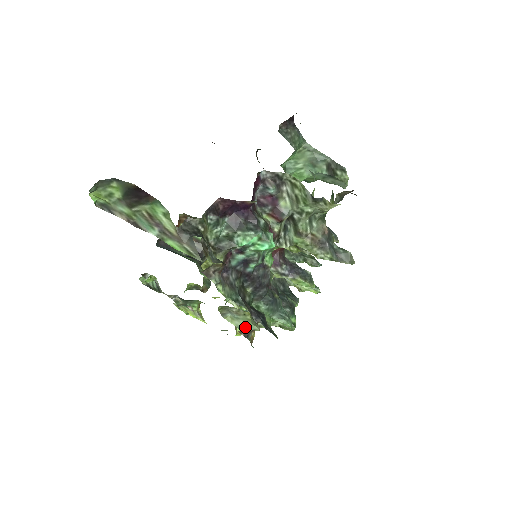
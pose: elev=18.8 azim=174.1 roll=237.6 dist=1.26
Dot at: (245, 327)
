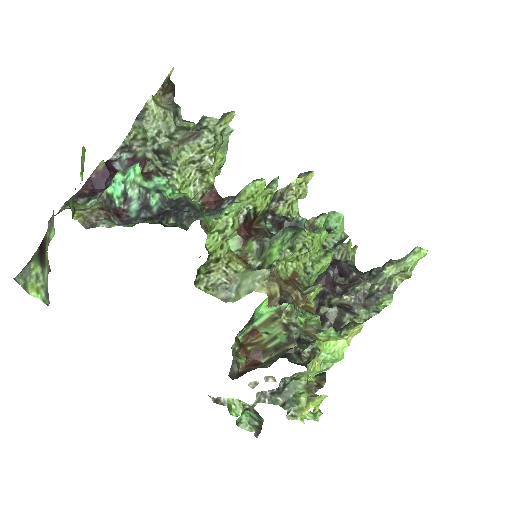
Dot at: (252, 283)
